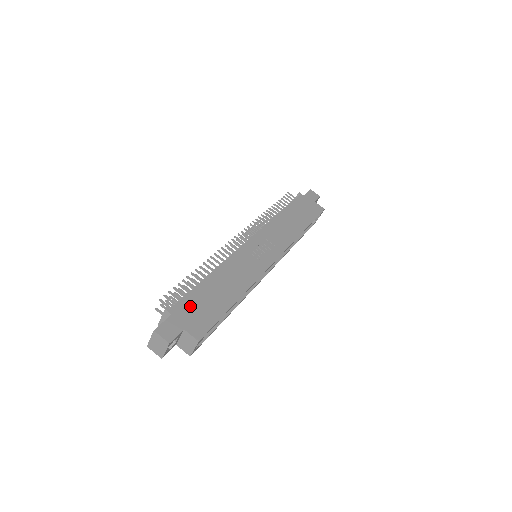
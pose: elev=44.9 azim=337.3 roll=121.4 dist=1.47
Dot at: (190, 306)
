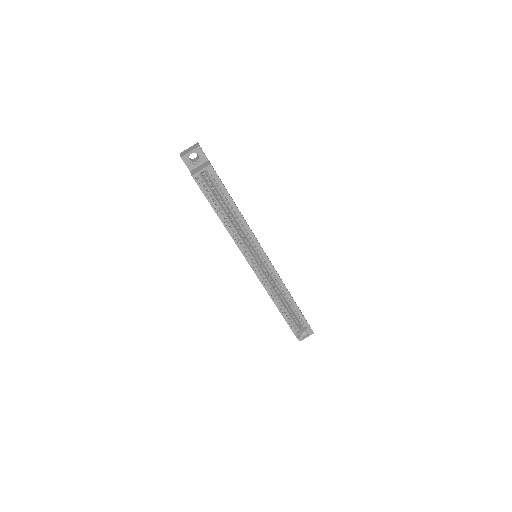
Dot at: occluded
